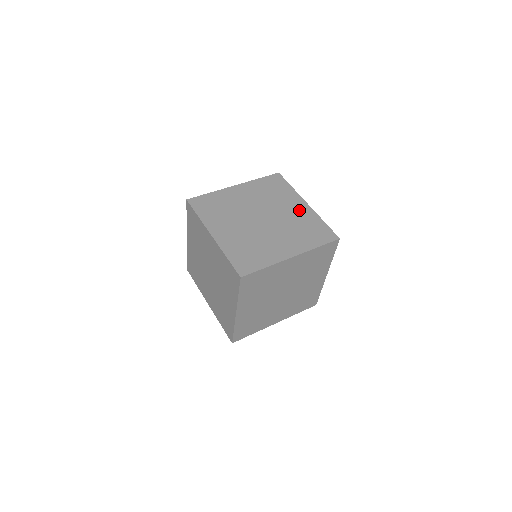
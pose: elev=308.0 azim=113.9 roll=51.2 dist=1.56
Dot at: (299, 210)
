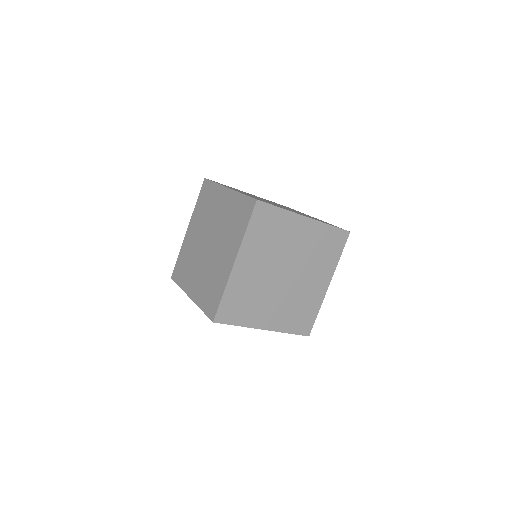
Dot at: occluded
